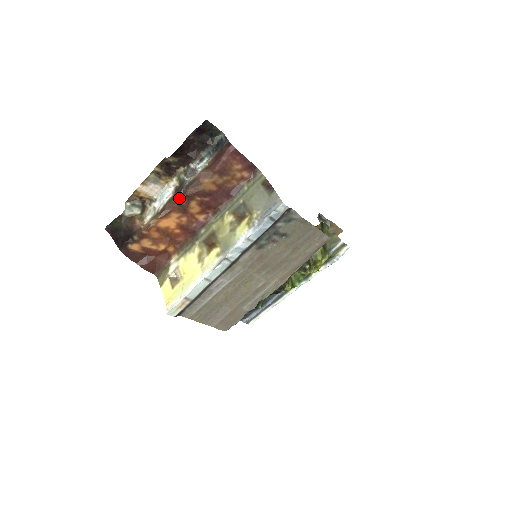
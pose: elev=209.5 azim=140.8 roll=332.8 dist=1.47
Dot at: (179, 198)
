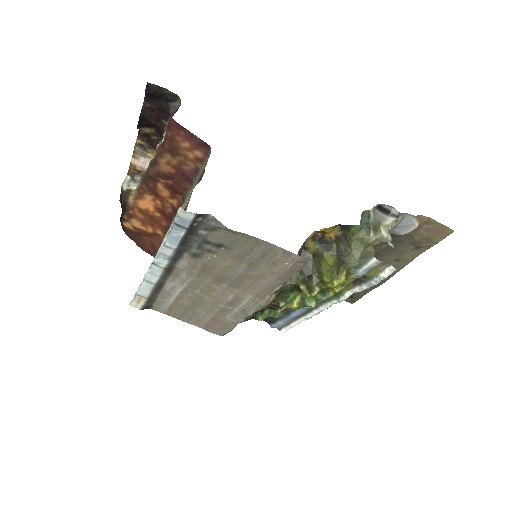
Dot at: (145, 179)
